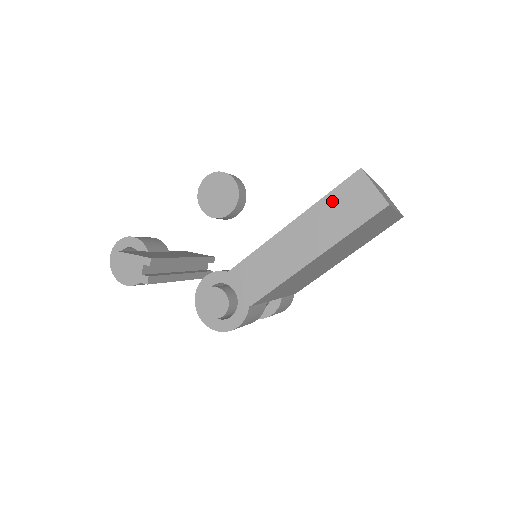
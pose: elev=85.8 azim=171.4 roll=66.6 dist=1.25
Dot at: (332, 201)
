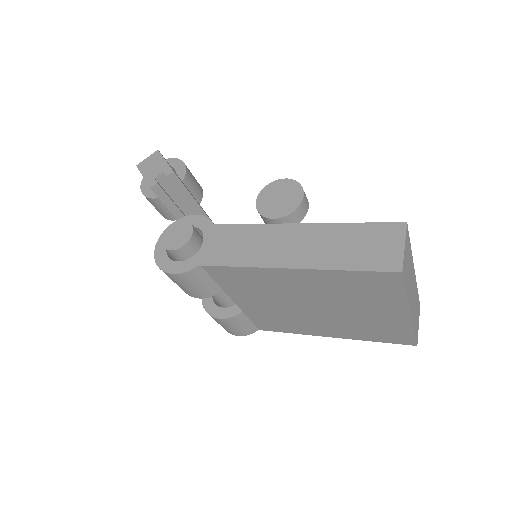
Dot at: (354, 231)
